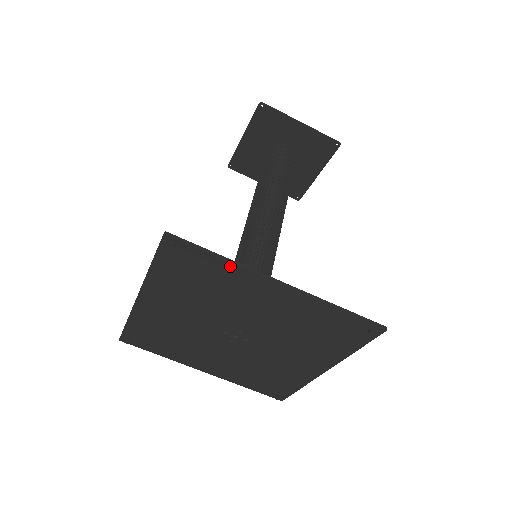
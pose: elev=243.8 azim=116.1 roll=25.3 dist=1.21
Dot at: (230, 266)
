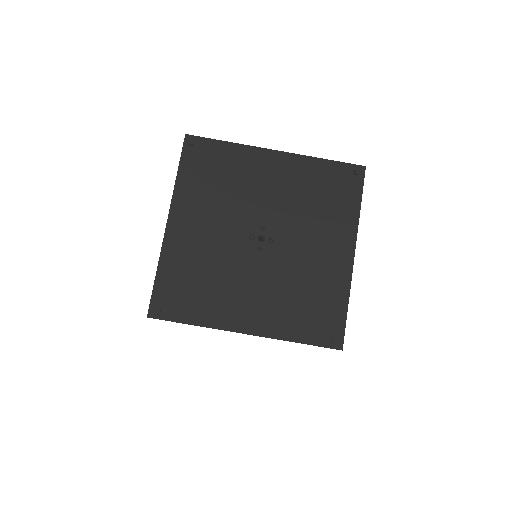
Dot at: (236, 147)
